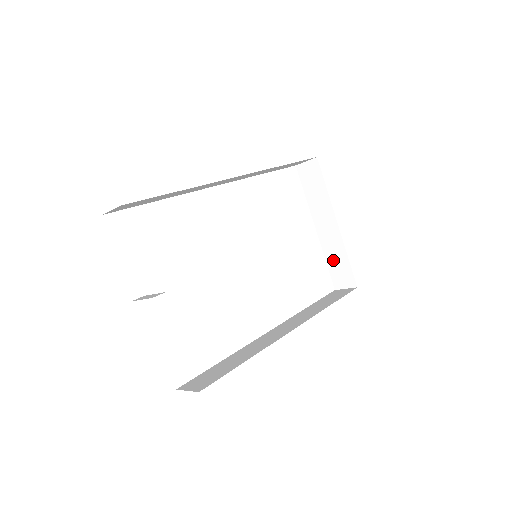
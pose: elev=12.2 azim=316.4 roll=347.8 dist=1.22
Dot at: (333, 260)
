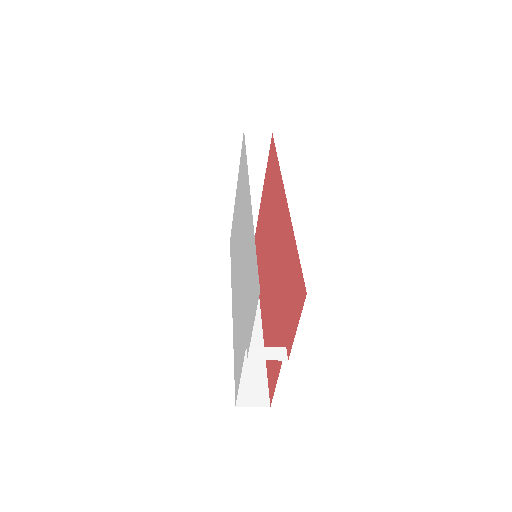
Dot at: occluded
